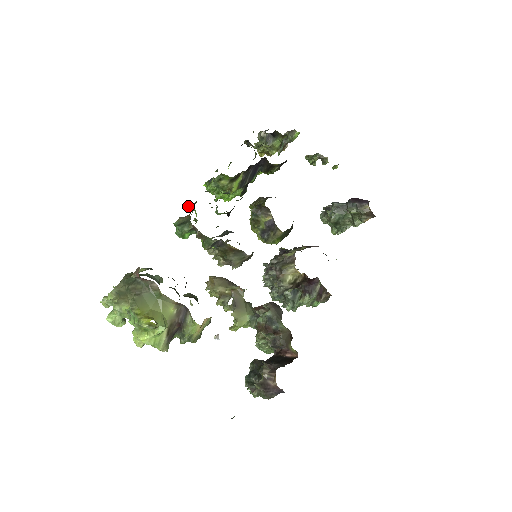
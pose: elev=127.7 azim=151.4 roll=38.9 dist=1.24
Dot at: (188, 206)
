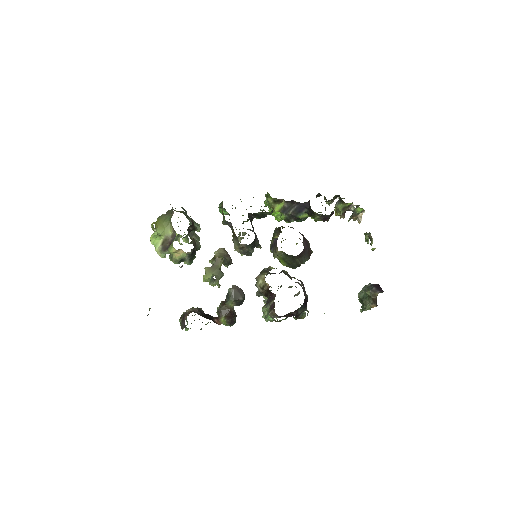
Dot at: (241, 201)
